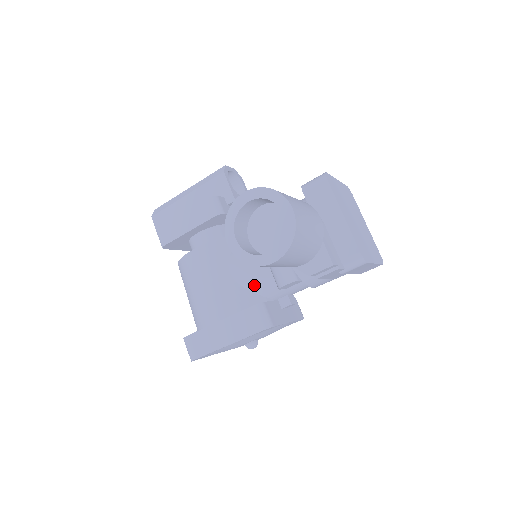
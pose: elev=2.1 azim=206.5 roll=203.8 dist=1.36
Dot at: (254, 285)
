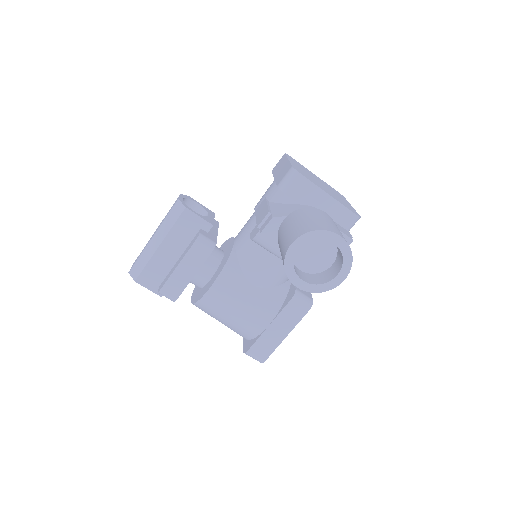
Dot at: (277, 281)
